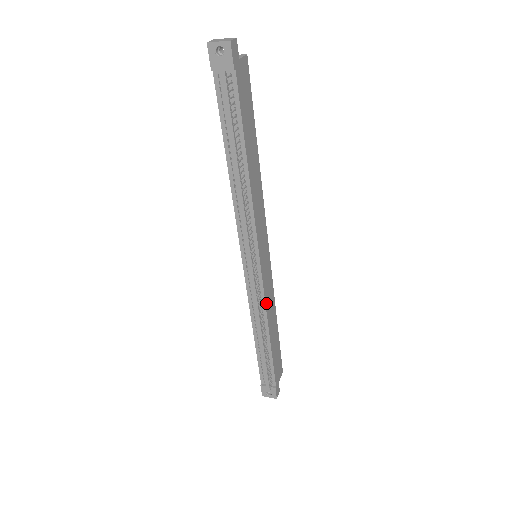
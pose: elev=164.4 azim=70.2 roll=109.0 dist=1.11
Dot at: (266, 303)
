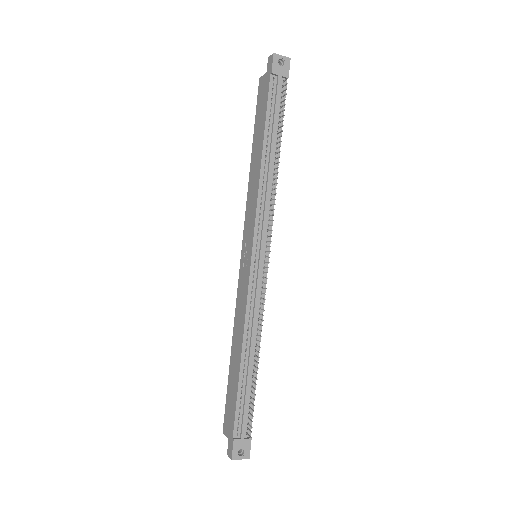
Dot at: occluded
